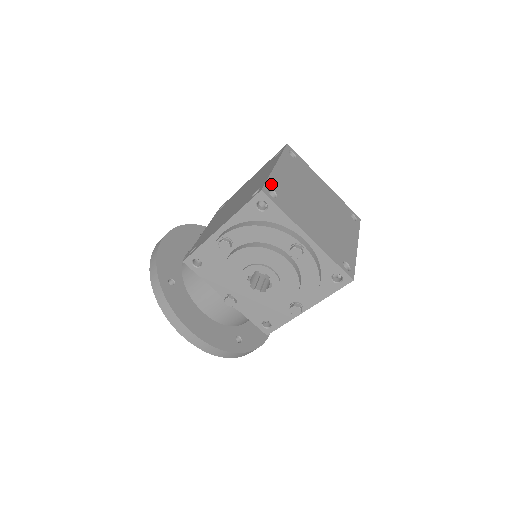
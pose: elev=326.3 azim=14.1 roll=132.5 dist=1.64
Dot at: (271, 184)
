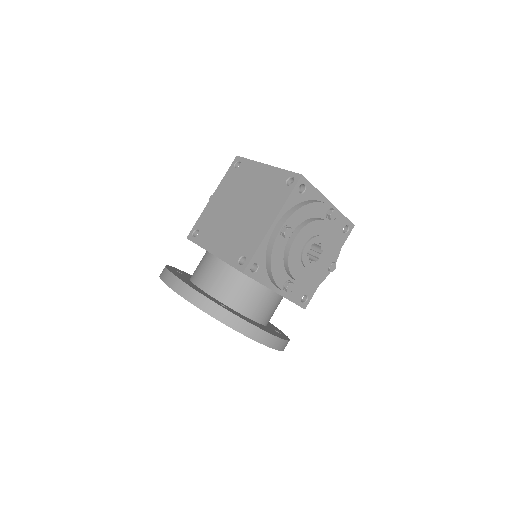
Dot at: occluded
